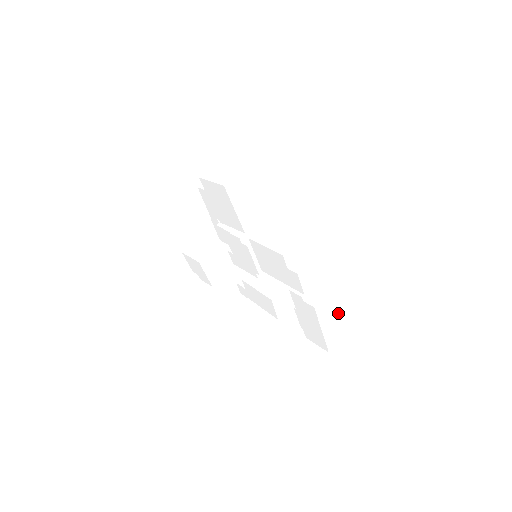
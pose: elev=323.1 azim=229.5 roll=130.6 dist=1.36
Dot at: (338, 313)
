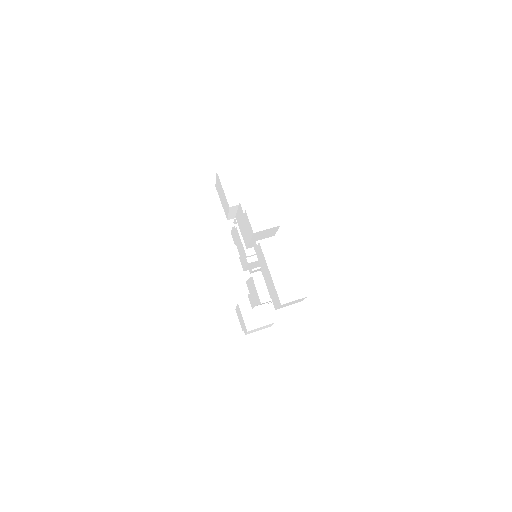
Dot at: (291, 265)
